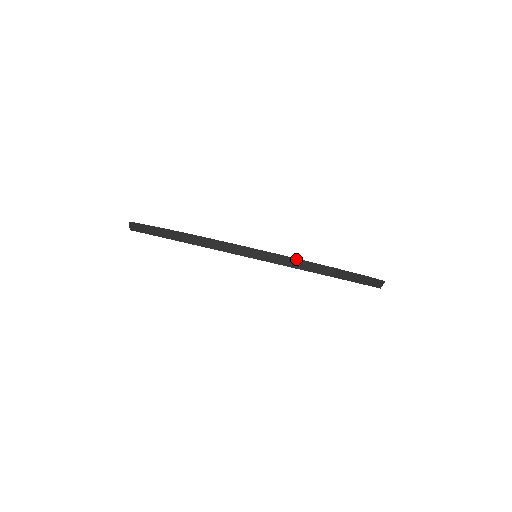
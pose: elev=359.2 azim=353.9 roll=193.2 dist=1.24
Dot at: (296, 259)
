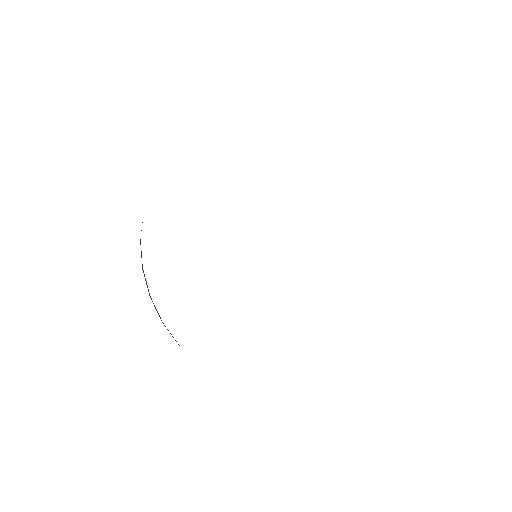
Dot at: occluded
